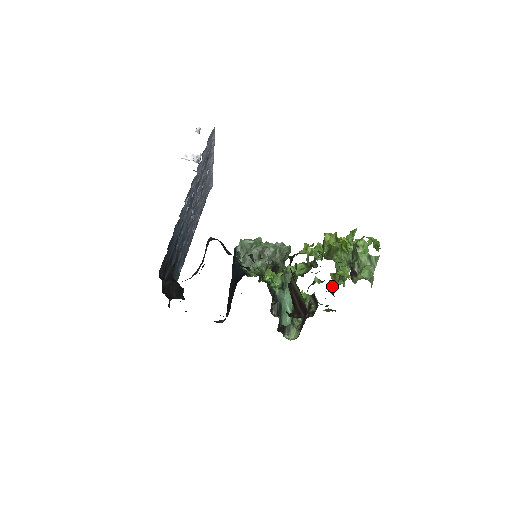
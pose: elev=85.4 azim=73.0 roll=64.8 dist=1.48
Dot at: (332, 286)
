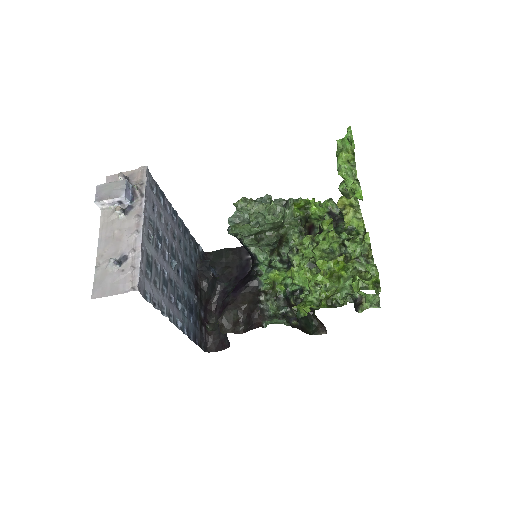
Dot at: occluded
